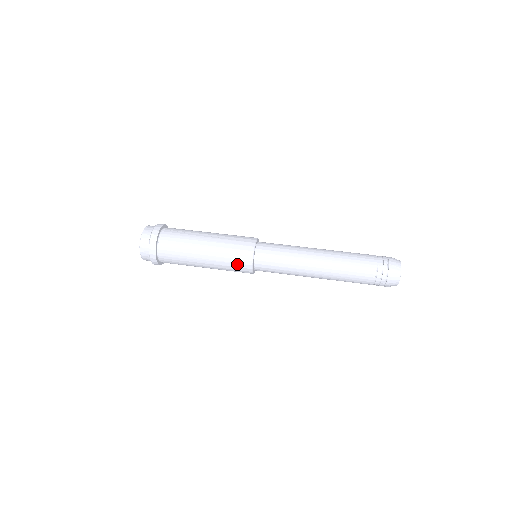
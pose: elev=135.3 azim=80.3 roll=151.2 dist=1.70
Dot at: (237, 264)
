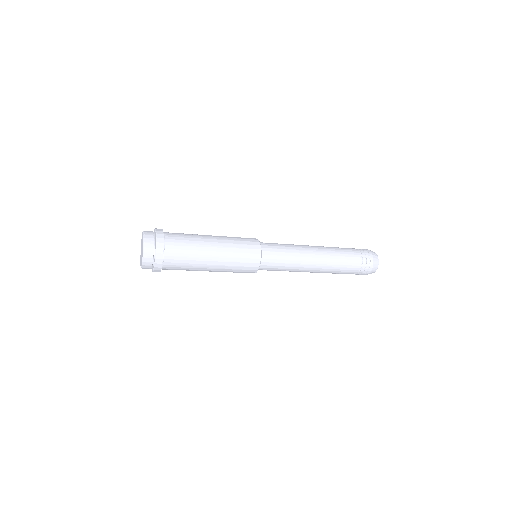
Dot at: (246, 259)
